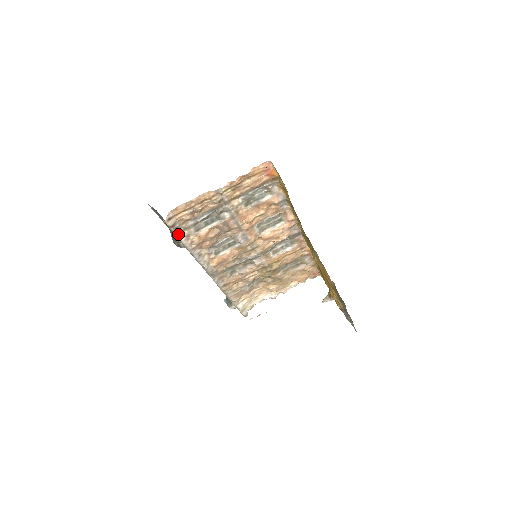
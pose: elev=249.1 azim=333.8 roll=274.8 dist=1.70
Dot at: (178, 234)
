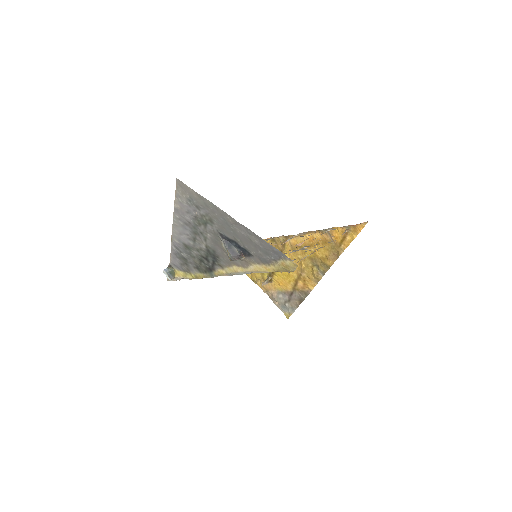
Dot at: (276, 271)
